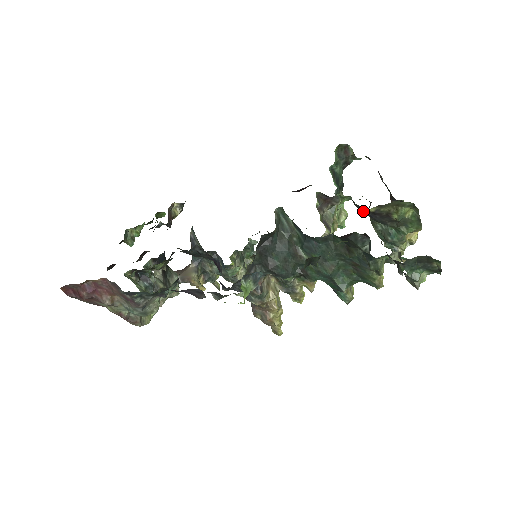
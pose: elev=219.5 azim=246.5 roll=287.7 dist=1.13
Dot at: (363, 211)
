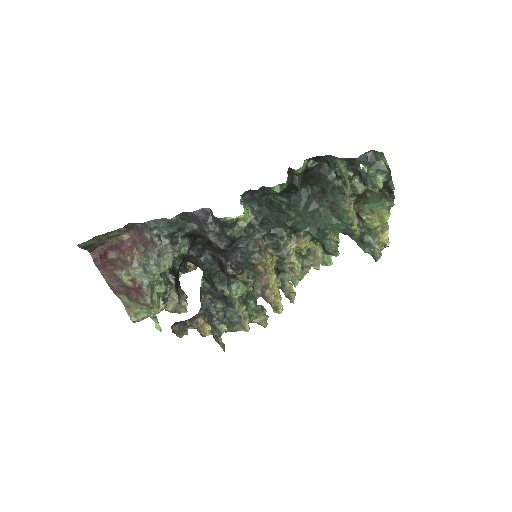
Dot at: occluded
